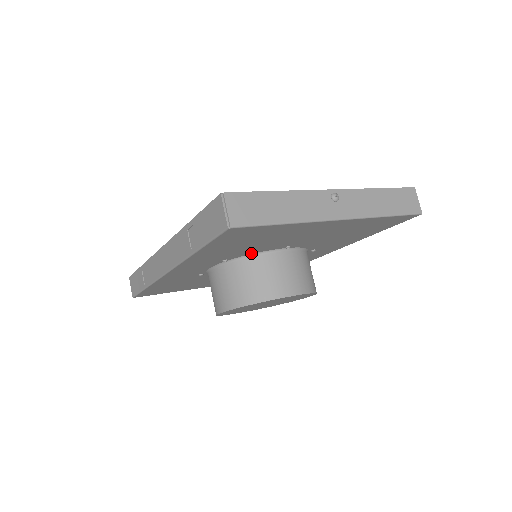
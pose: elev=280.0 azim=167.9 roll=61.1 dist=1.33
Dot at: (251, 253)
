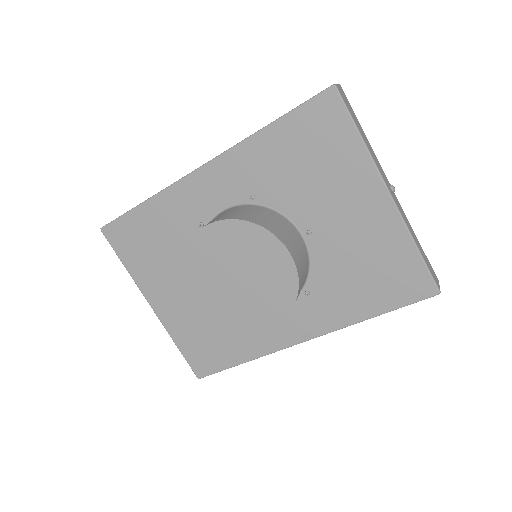
Dot at: (279, 207)
